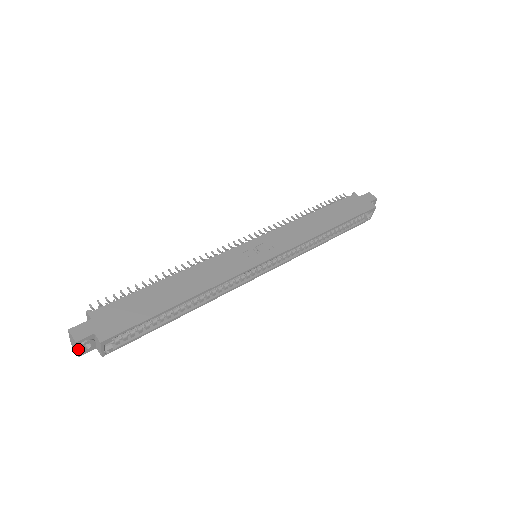
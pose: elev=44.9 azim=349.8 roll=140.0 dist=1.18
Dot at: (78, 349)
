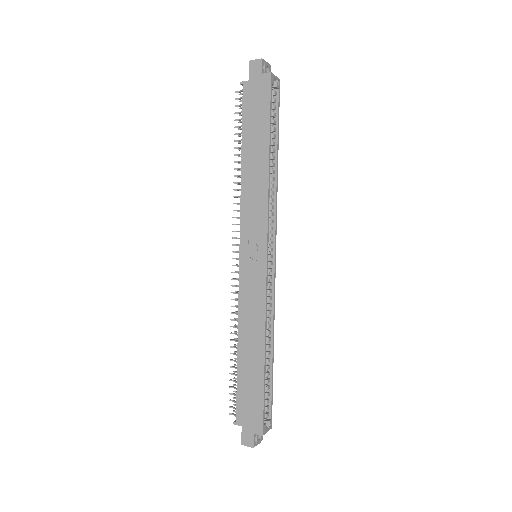
Dot at: occluded
